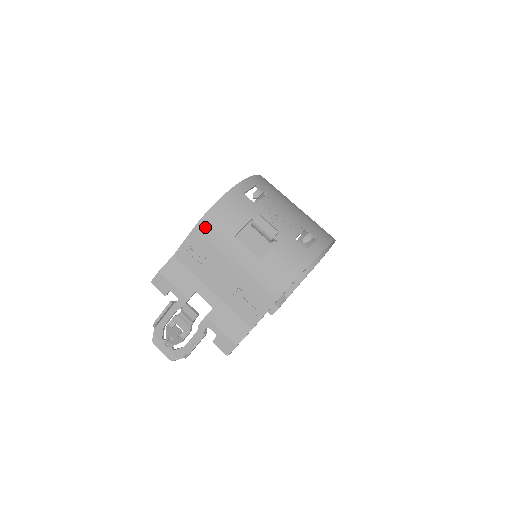
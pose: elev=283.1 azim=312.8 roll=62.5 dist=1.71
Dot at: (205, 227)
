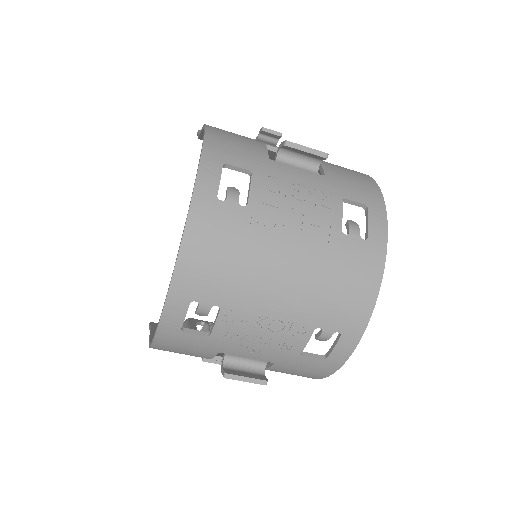
Dot at: occluded
